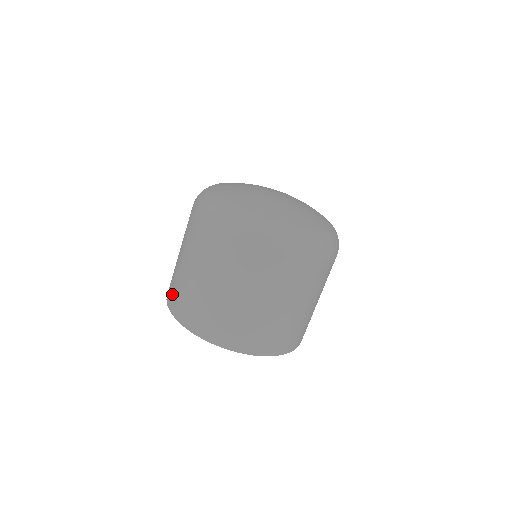
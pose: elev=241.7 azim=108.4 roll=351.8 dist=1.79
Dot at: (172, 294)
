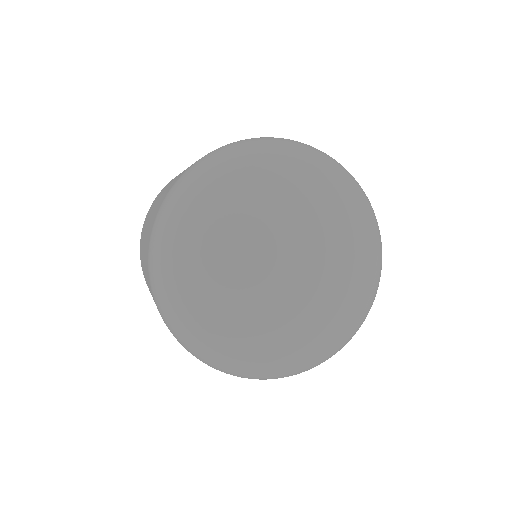
Dot at: (142, 268)
